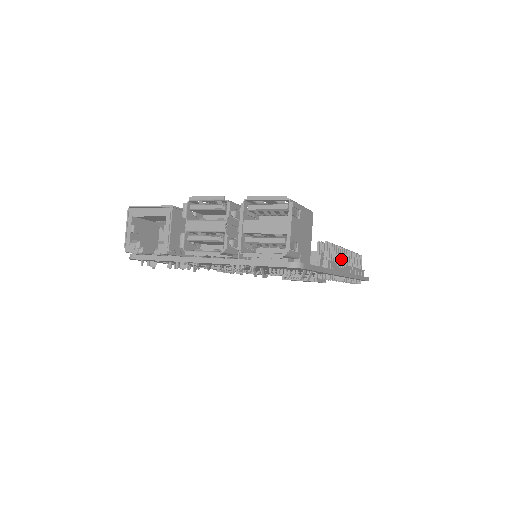
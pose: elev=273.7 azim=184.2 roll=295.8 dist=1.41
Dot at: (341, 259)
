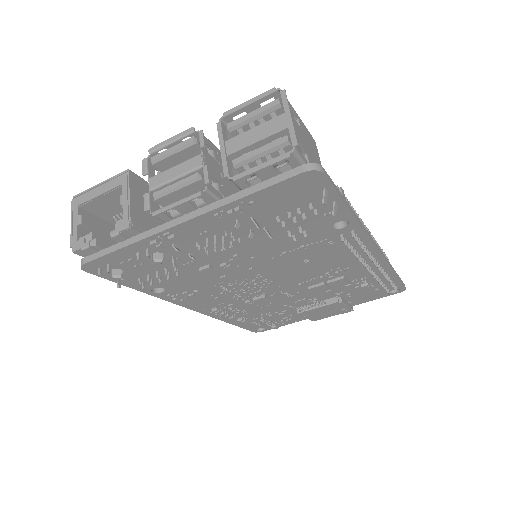
Dot at: occluded
